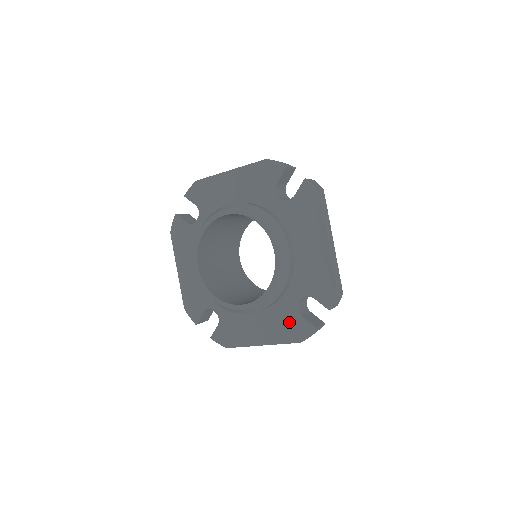
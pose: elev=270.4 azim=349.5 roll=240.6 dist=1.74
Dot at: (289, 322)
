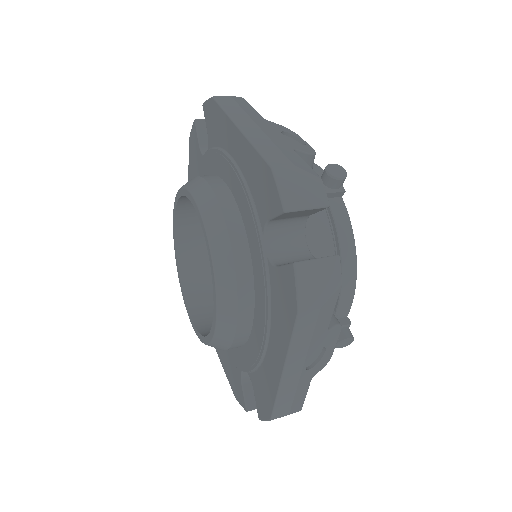
Dot at: (276, 294)
